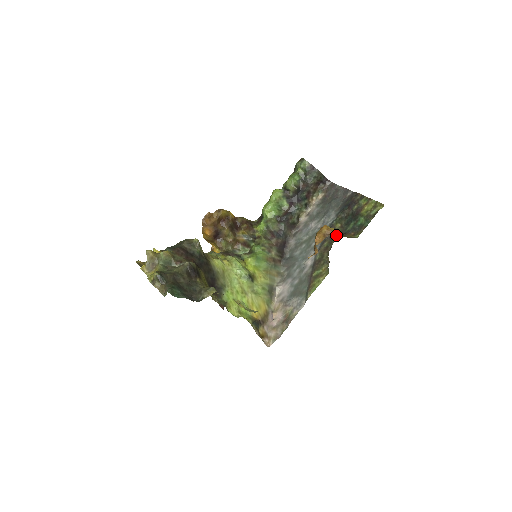
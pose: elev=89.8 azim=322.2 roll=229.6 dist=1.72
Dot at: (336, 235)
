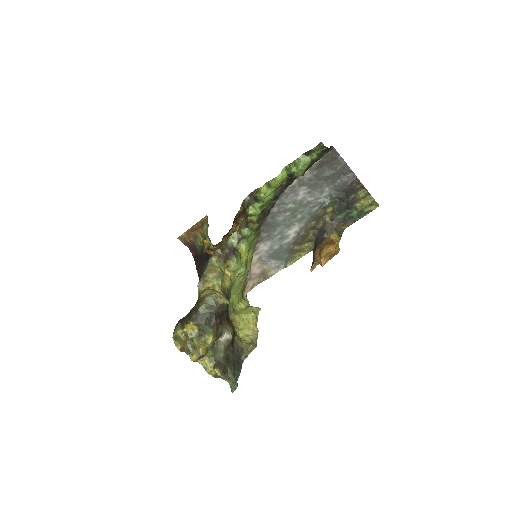
Dot at: (326, 219)
